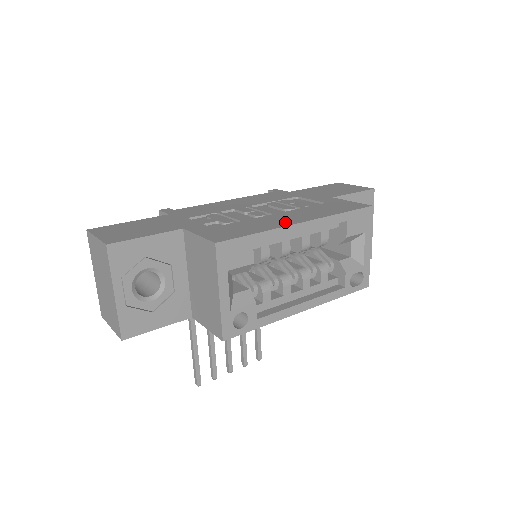
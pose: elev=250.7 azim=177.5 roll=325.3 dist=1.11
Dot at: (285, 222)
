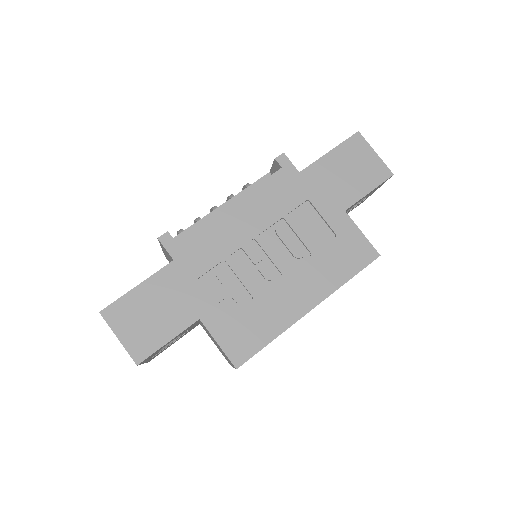
Dot at: (295, 309)
